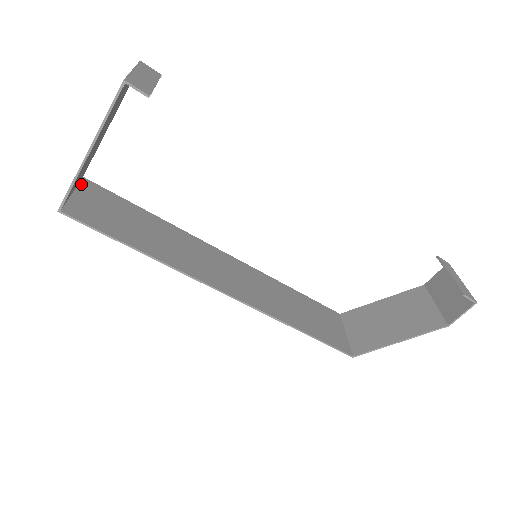
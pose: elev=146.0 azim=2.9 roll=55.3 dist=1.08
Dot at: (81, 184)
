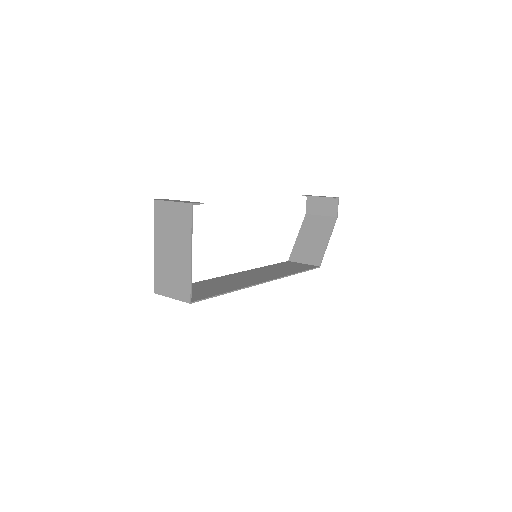
Dot at: (163, 293)
